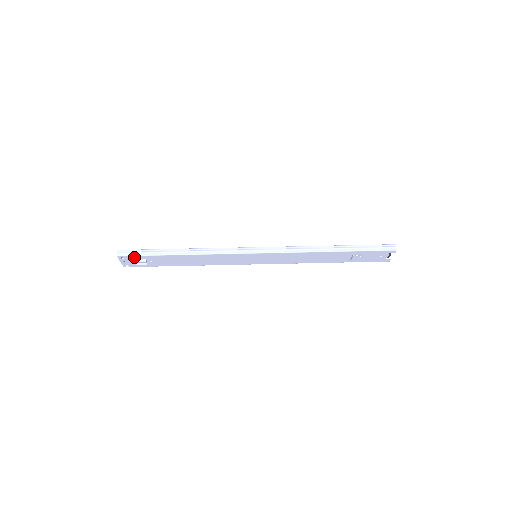
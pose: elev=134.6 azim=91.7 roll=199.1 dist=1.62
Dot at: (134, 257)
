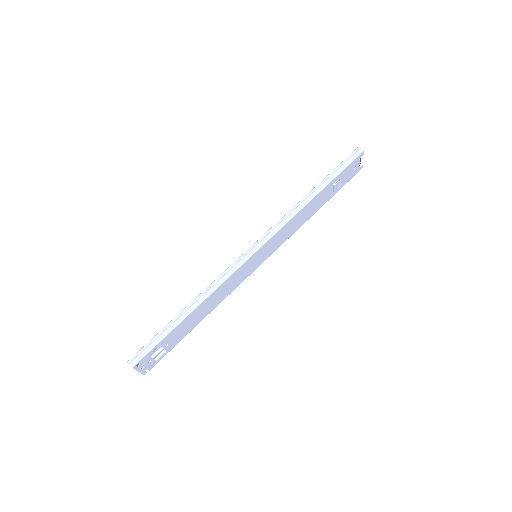
Dot at: (149, 354)
